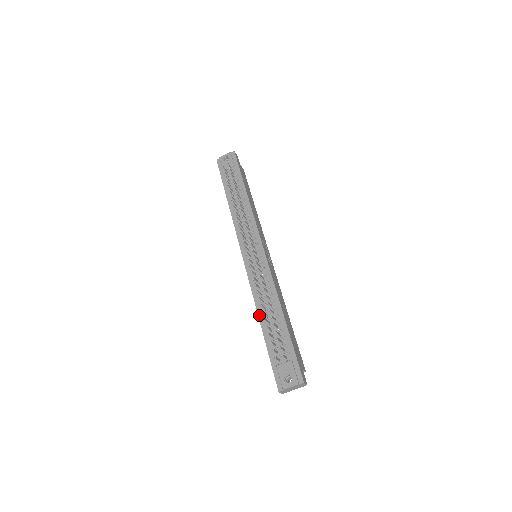
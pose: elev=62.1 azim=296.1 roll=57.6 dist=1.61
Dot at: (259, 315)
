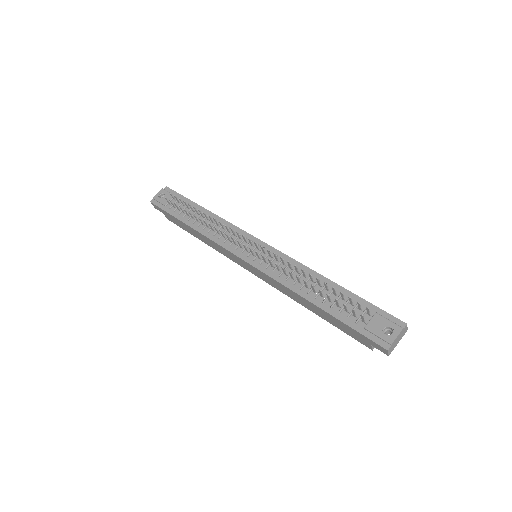
Dot at: (305, 297)
